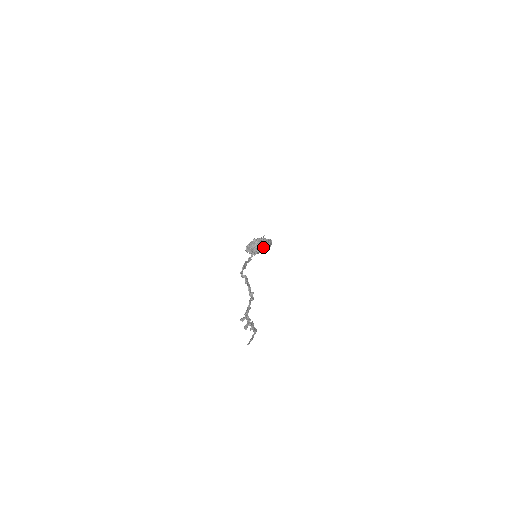
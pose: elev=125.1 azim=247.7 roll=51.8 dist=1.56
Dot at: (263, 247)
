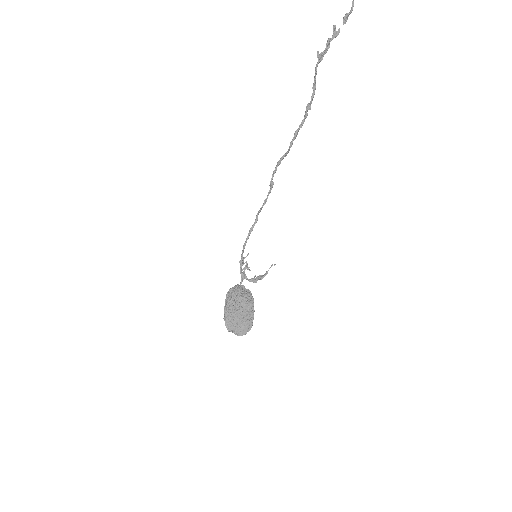
Dot at: (260, 277)
